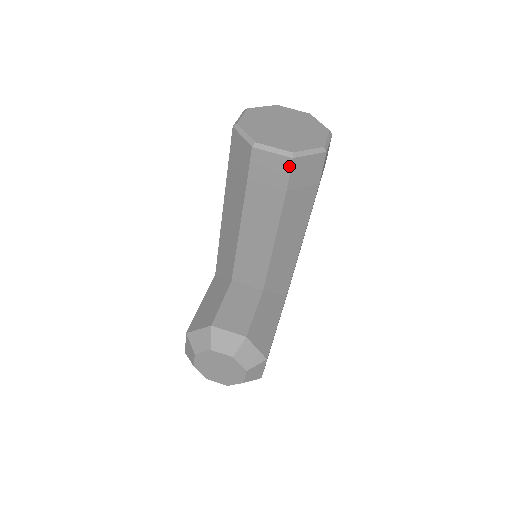
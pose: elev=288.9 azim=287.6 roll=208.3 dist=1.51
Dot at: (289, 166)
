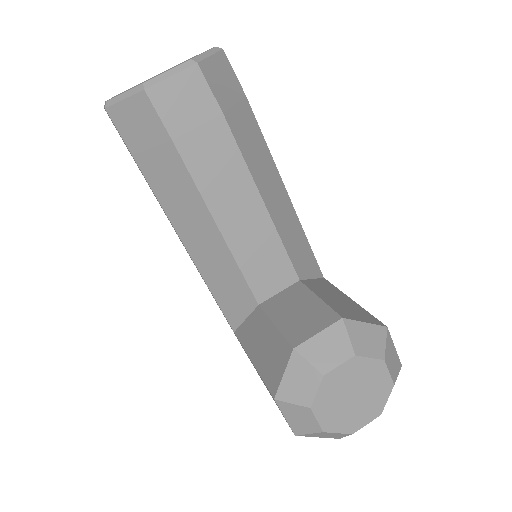
Dot at: (201, 77)
